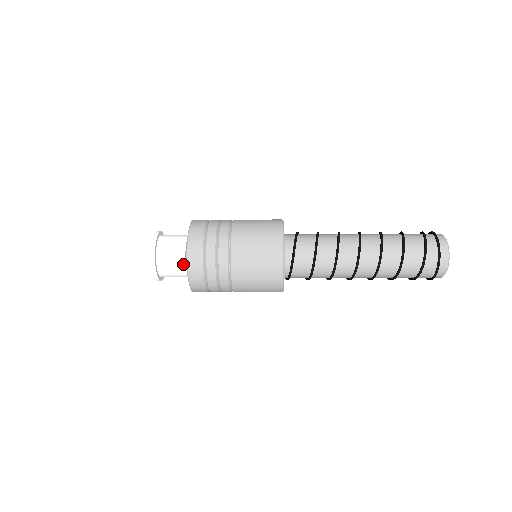
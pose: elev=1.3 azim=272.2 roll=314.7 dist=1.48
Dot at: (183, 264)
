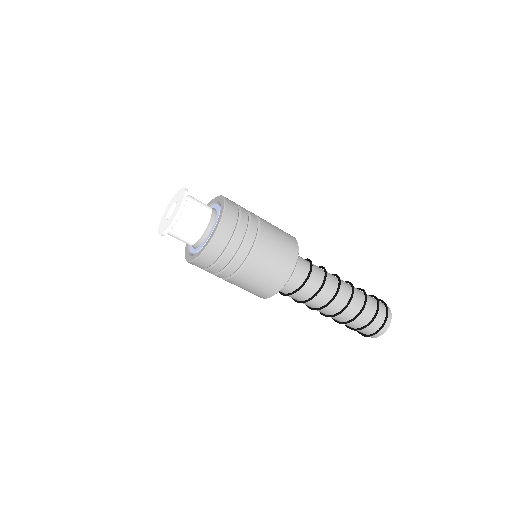
Dot at: (210, 211)
